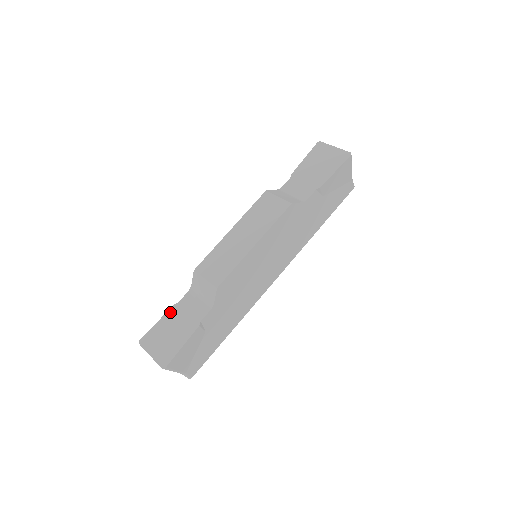
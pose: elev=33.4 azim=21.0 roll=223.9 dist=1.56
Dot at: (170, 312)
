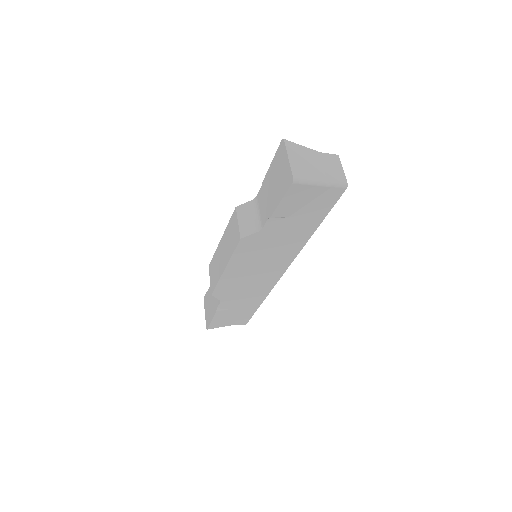
Dot at: occluded
